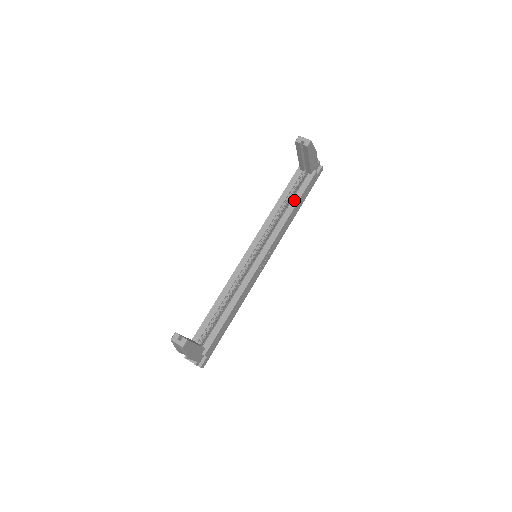
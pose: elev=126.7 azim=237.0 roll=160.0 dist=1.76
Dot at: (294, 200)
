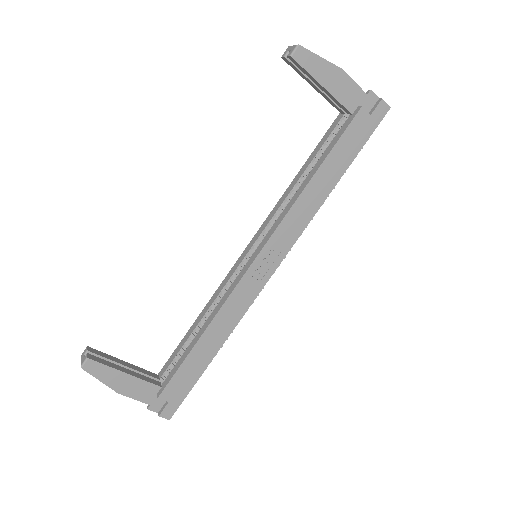
Dot at: (318, 162)
